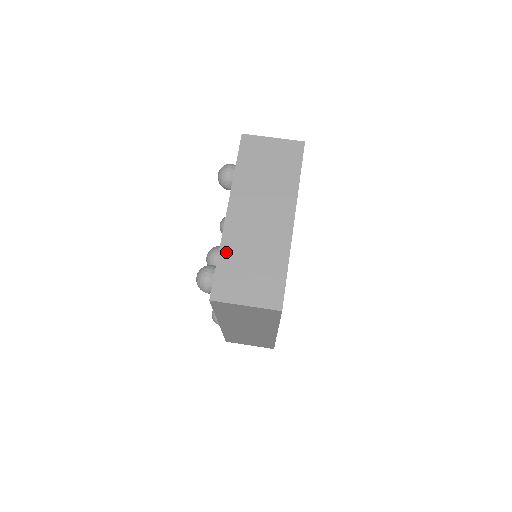
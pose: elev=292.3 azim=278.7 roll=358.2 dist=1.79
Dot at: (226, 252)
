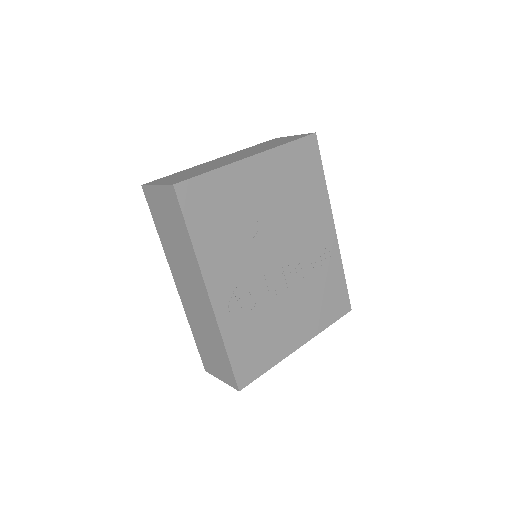
Dot at: (186, 170)
